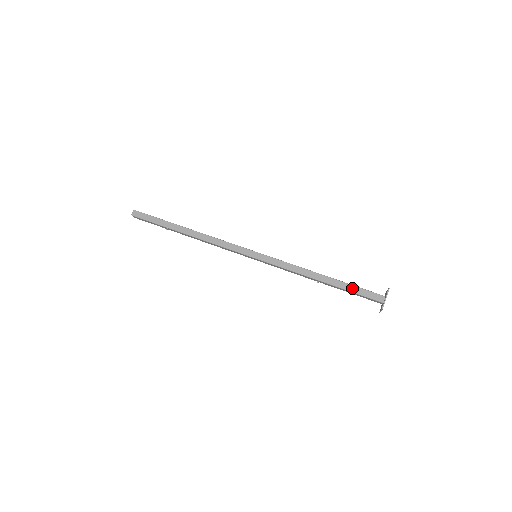
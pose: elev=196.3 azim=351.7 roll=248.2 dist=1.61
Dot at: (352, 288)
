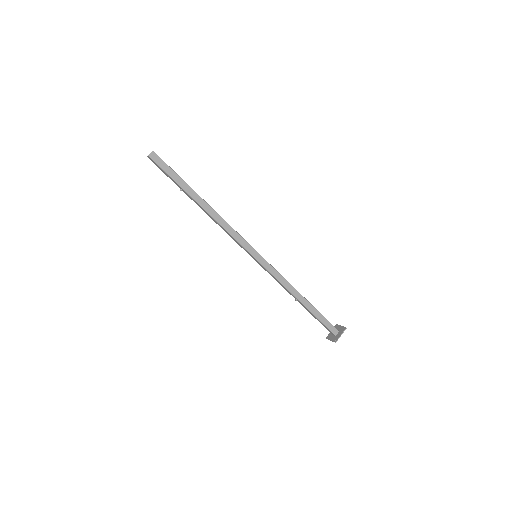
Dot at: (320, 316)
